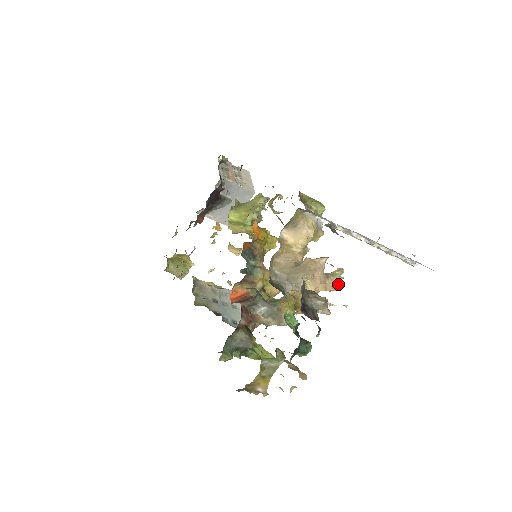
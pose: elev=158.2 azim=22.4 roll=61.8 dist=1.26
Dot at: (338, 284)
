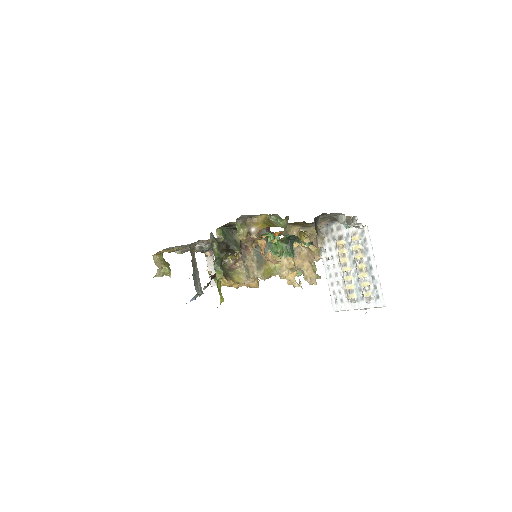
Dot at: (312, 282)
